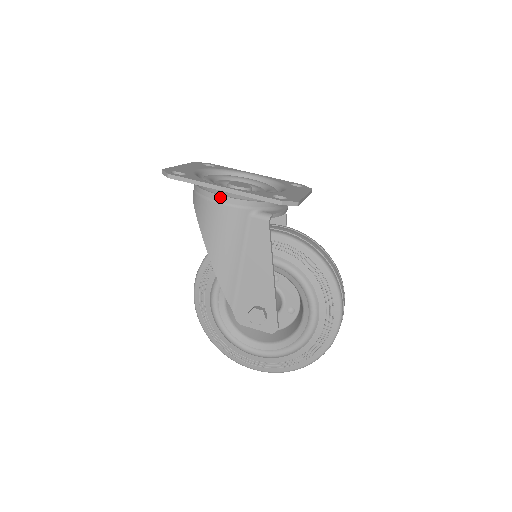
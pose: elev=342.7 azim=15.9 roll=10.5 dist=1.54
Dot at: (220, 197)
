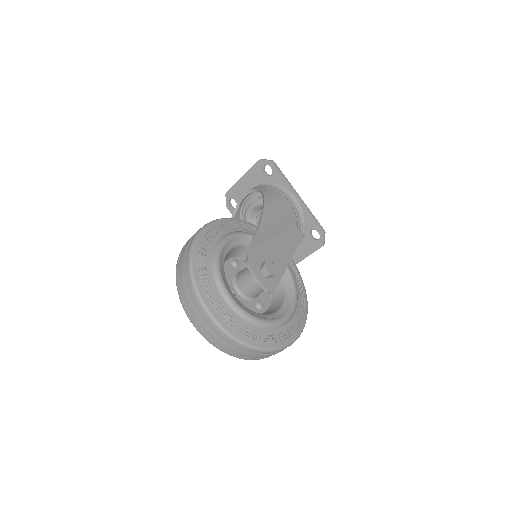
Dot at: (290, 199)
